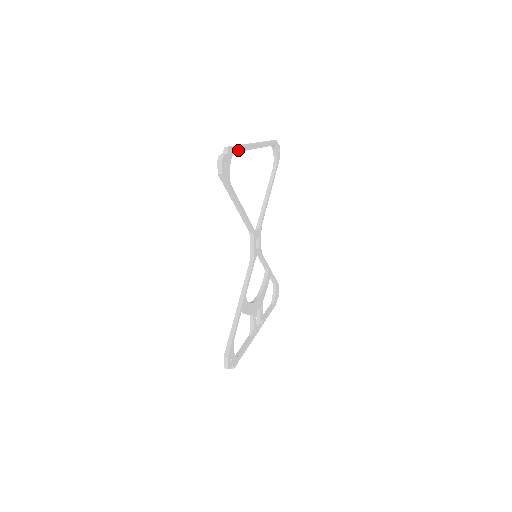
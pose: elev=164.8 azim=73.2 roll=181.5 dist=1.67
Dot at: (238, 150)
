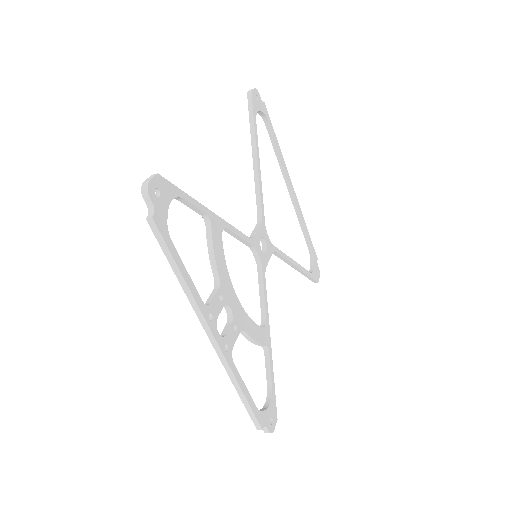
Dot at: (273, 132)
